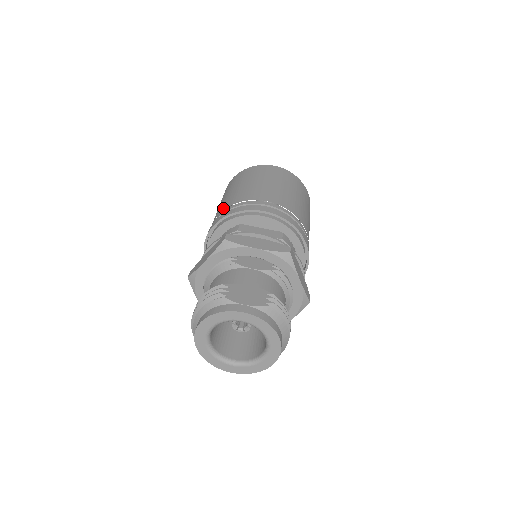
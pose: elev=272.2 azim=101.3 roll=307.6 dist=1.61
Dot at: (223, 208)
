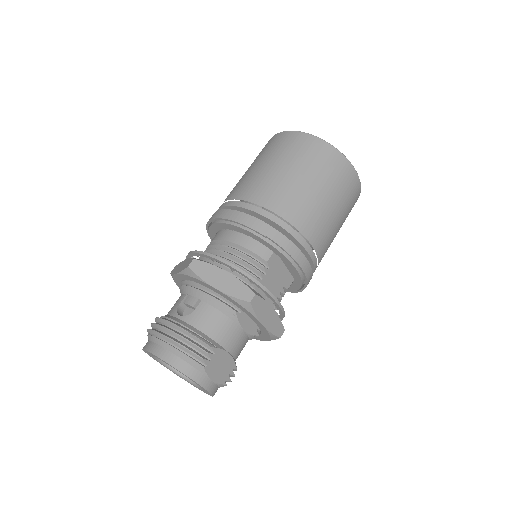
Dot at: (279, 208)
